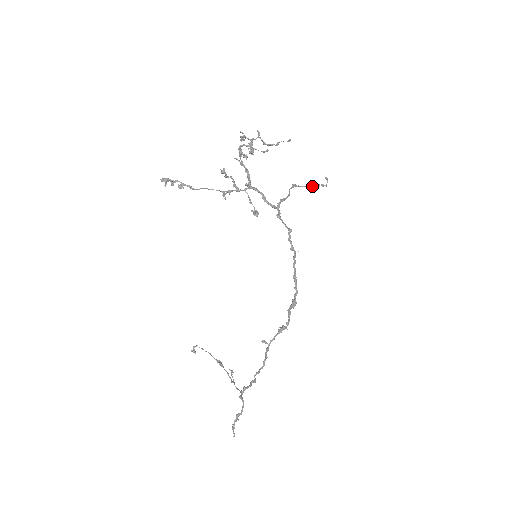
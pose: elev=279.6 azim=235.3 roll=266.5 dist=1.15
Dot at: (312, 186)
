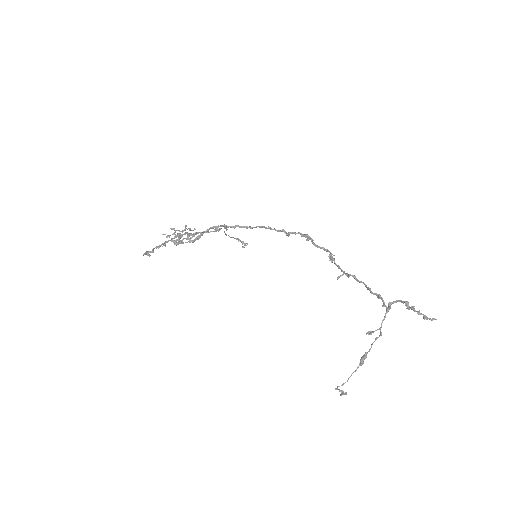
Dot at: (238, 240)
